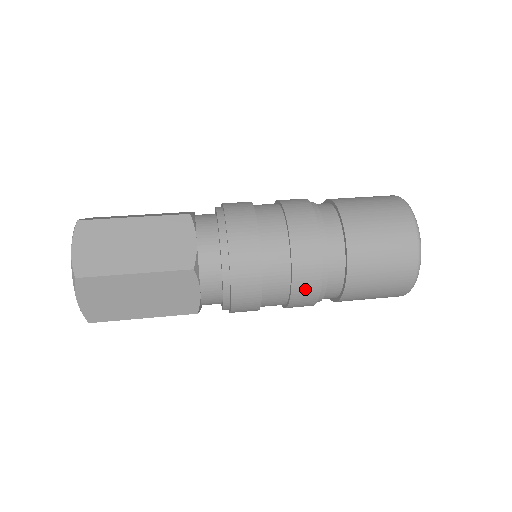
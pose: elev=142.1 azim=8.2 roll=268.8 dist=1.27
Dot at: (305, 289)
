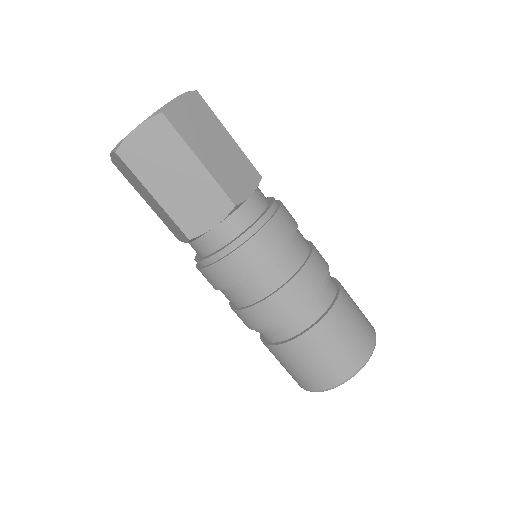
Dot at: (241, 318)
